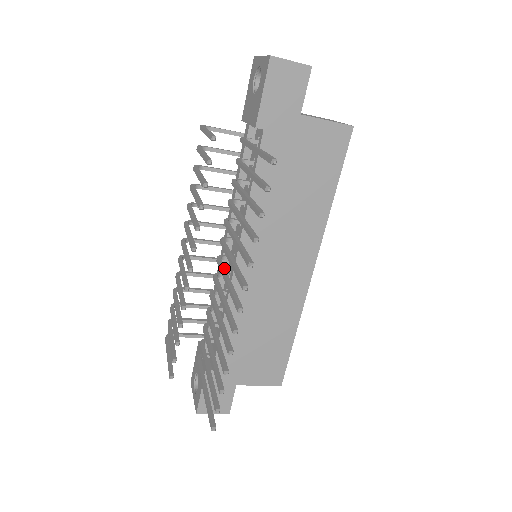
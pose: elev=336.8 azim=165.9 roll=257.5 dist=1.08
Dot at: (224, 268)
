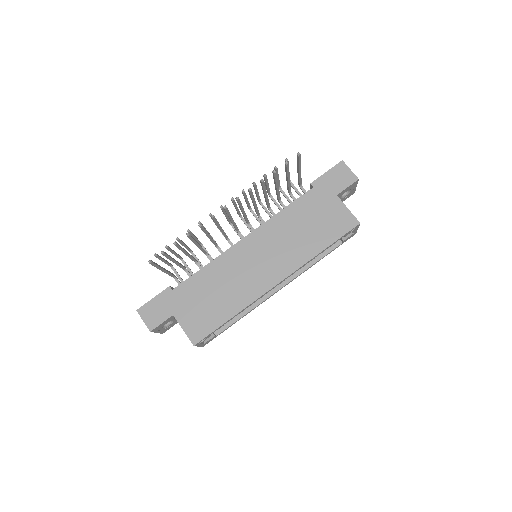
Dot at: occluded
